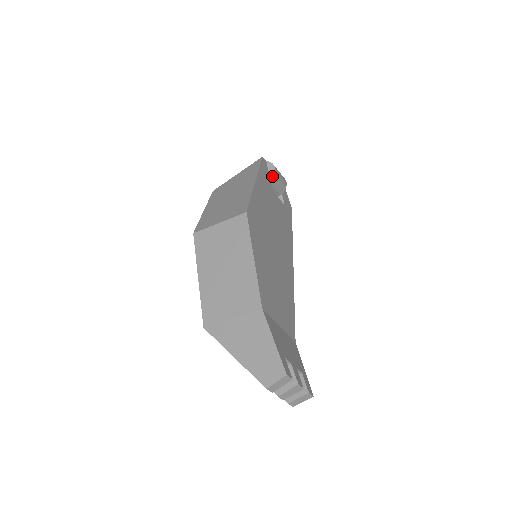
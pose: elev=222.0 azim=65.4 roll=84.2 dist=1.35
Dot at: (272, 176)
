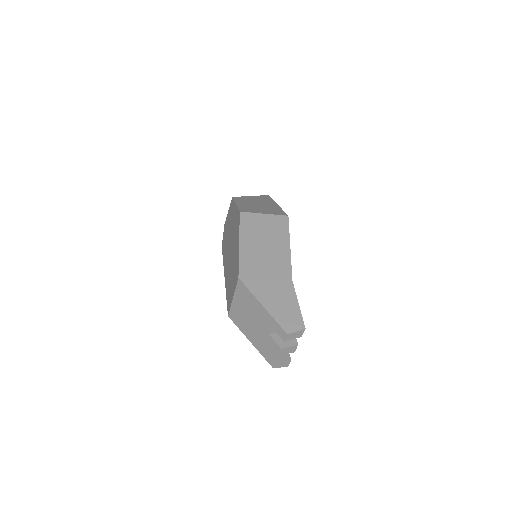
Dot at: occluded
